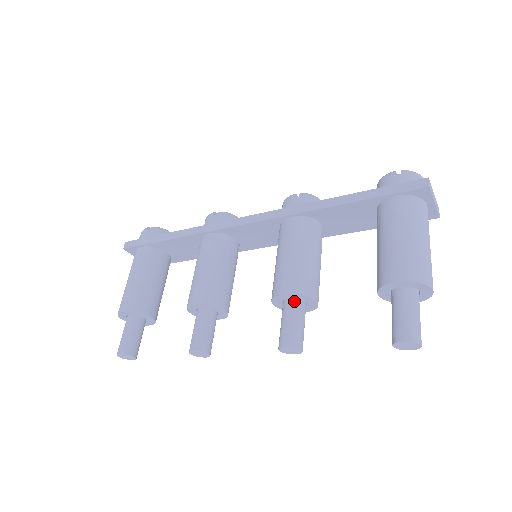
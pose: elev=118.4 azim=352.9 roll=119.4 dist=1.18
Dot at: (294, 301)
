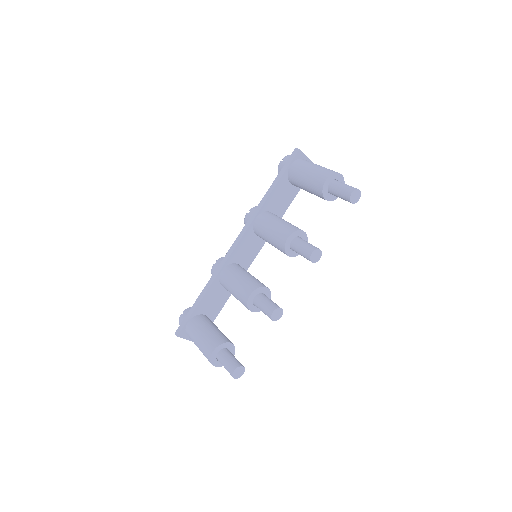
Dot at: (295, 239)
